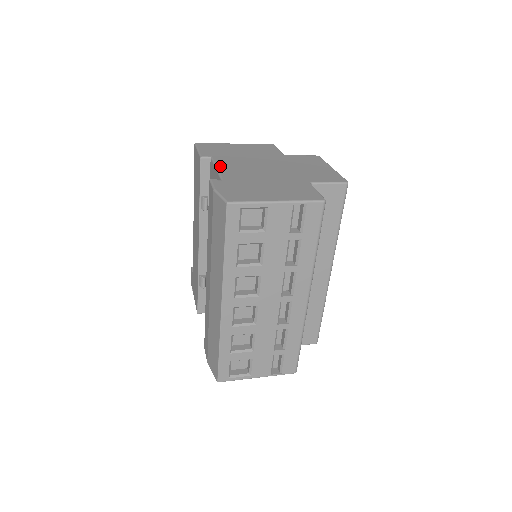
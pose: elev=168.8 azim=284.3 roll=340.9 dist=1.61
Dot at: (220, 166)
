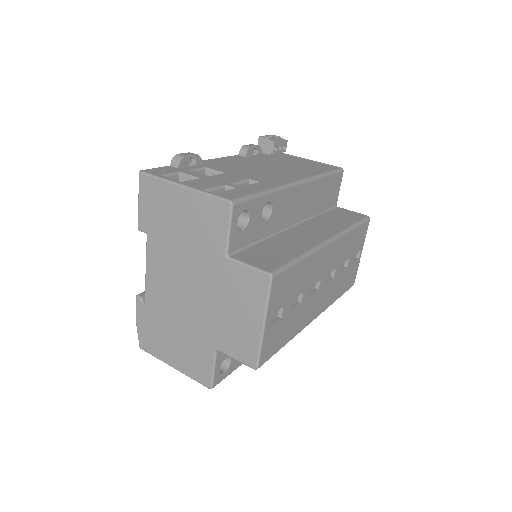
Dot at: (148, 268)
